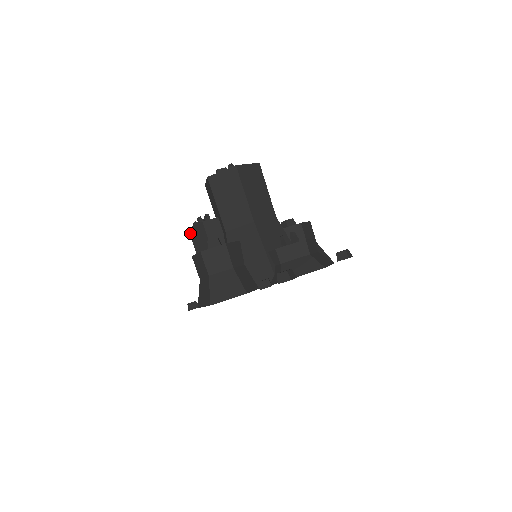
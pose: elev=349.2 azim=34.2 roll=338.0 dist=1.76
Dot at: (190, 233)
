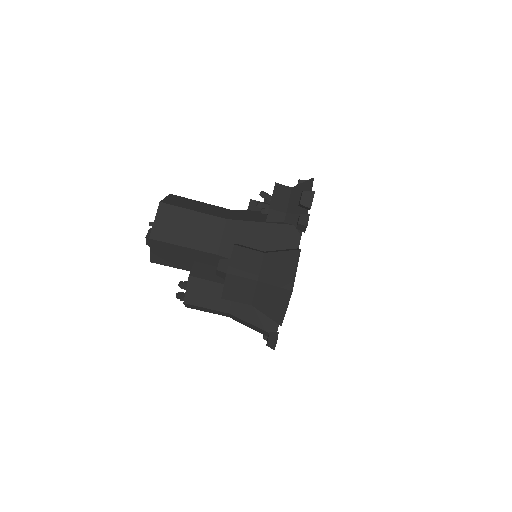
Dot at: (190, 303)
